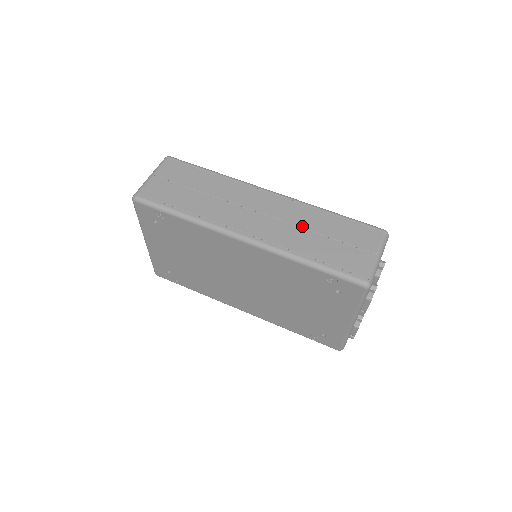
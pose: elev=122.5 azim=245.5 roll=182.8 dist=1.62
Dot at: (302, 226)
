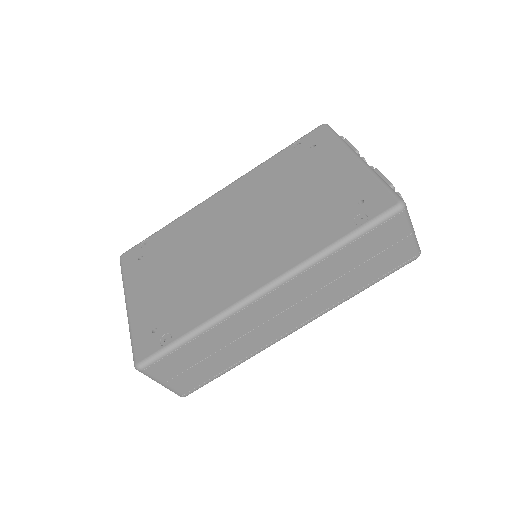
Dot at: (330, 282)
